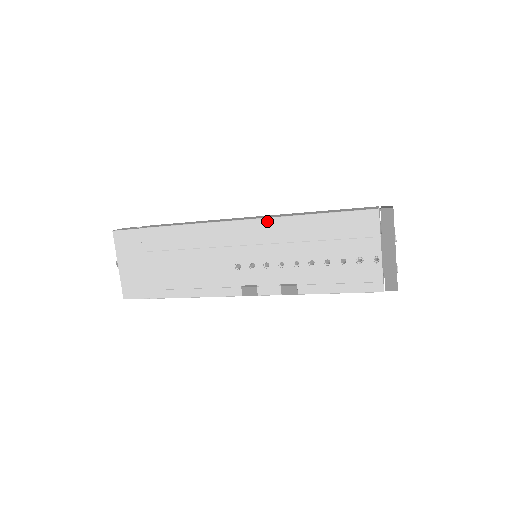
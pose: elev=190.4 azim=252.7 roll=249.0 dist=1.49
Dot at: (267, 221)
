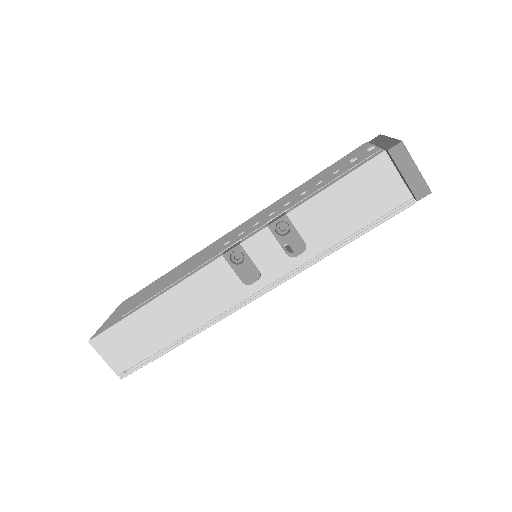
Dot at: (265, 209)
